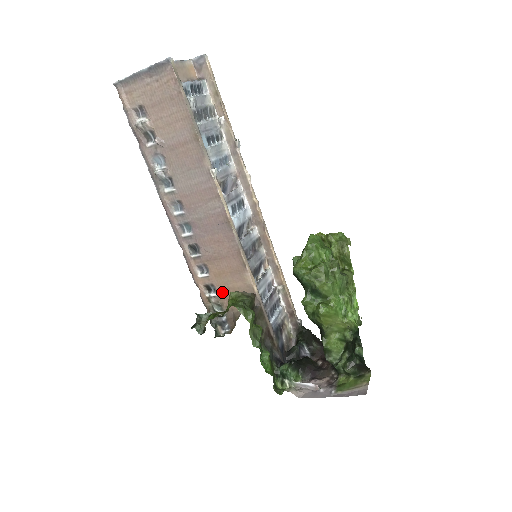
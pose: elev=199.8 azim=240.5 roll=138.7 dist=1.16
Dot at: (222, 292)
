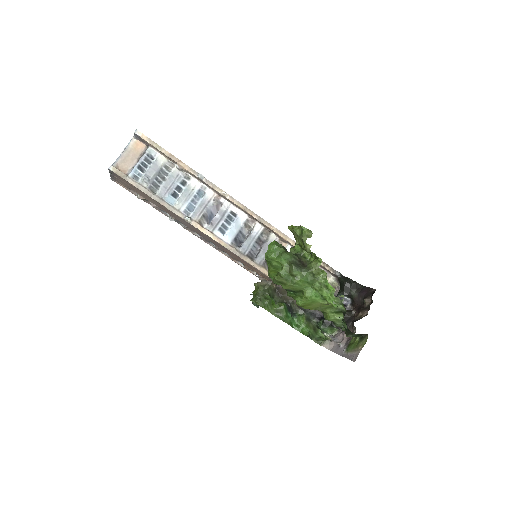
Dot at: (260, 275)
